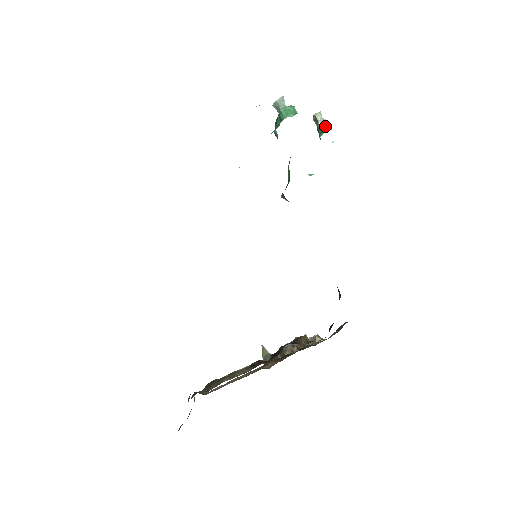
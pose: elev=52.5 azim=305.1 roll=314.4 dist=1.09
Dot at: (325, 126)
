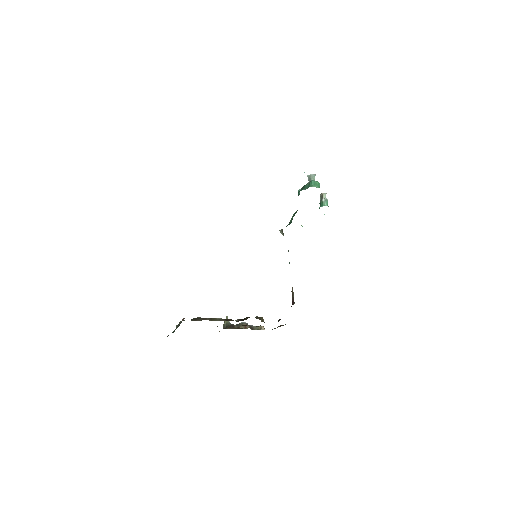
Dot at: (326, 203)
